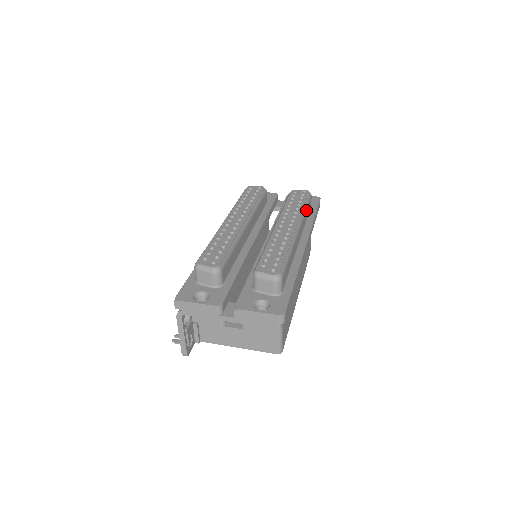
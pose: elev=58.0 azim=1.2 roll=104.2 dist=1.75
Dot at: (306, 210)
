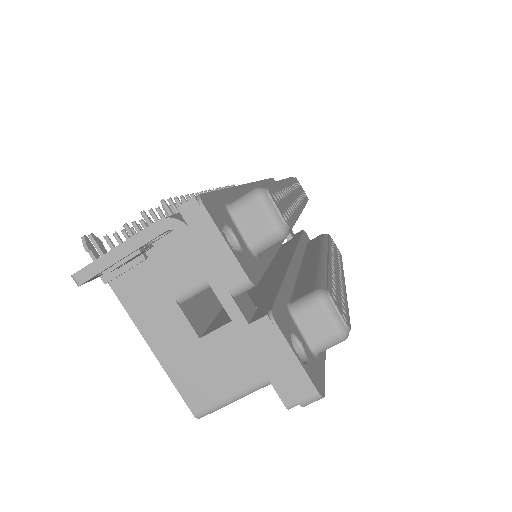
Dot at: occluded
